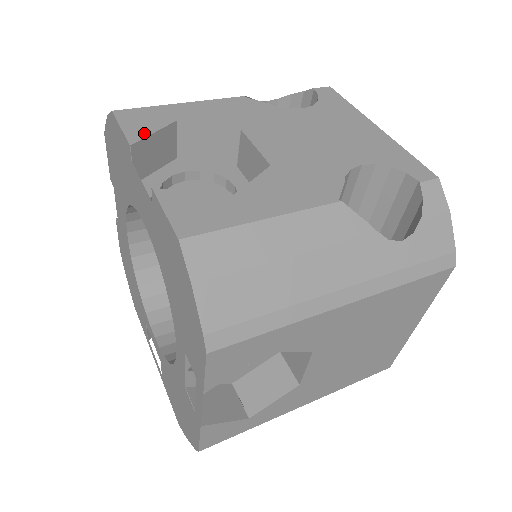
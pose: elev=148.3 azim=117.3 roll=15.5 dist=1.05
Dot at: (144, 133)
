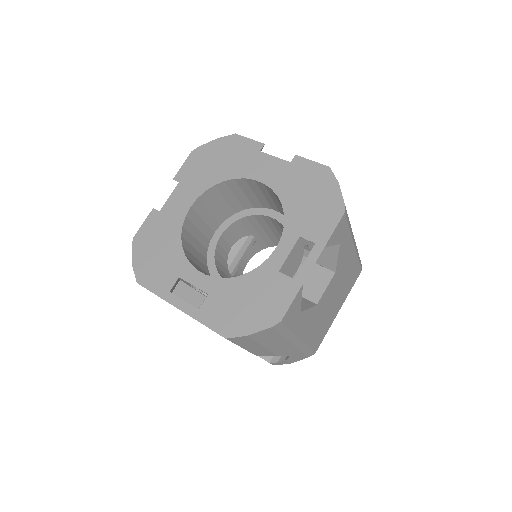
Dot at: occluded
